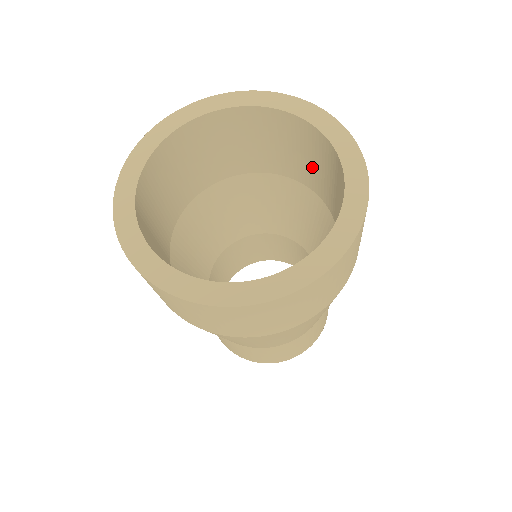
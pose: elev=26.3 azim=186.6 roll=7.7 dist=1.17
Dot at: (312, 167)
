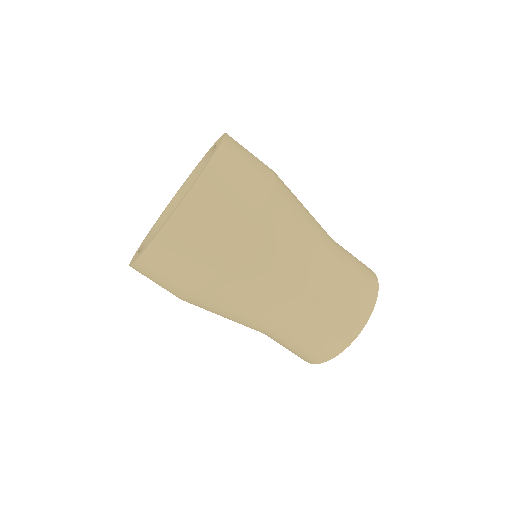
Dot at: occluded
